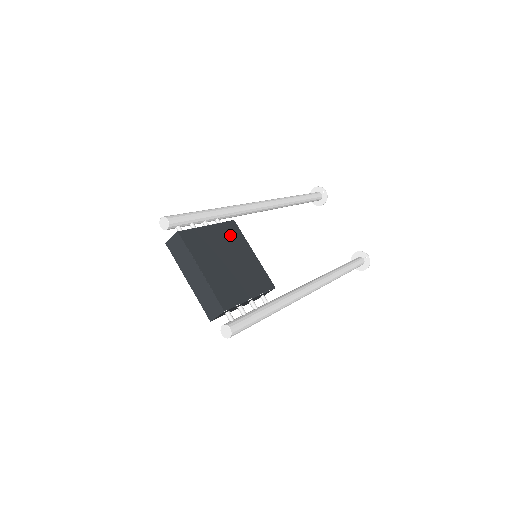
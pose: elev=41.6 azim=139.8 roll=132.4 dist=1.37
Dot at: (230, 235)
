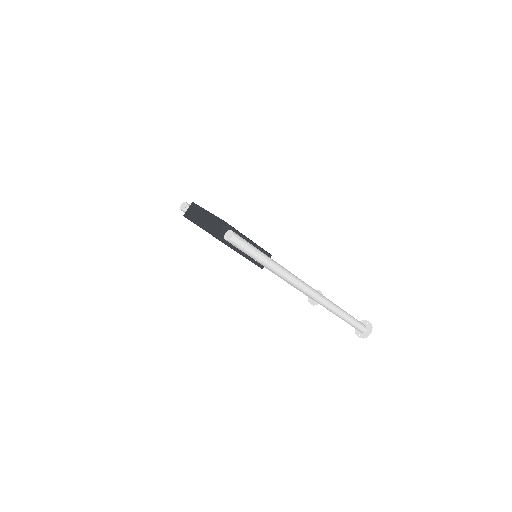
Dot at: occluded
